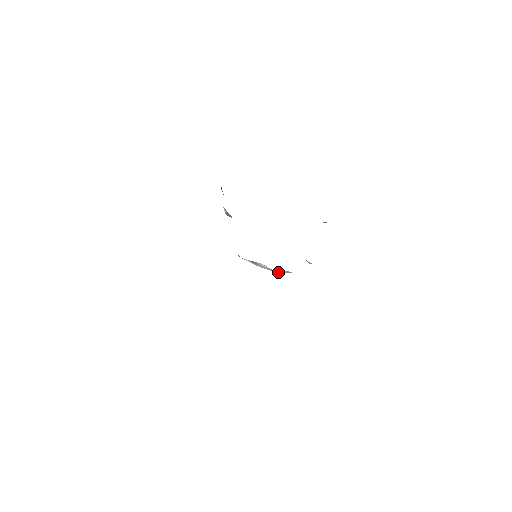
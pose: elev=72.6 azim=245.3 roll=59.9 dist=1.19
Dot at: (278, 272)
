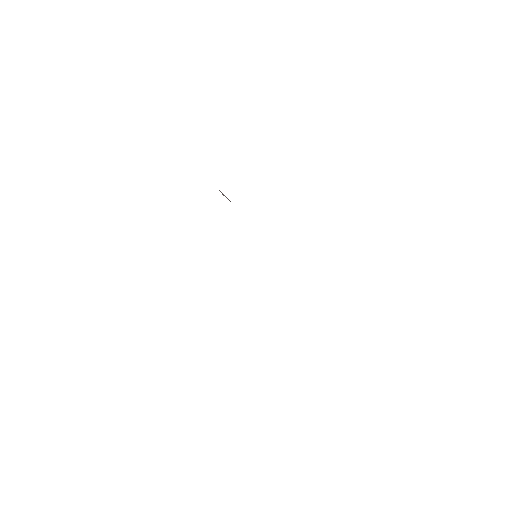
Dot at: occluded
